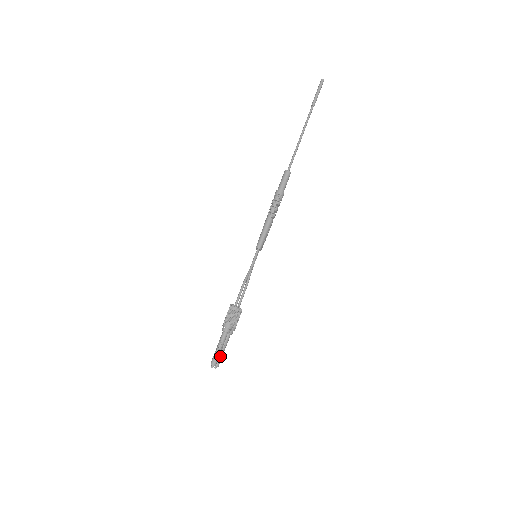
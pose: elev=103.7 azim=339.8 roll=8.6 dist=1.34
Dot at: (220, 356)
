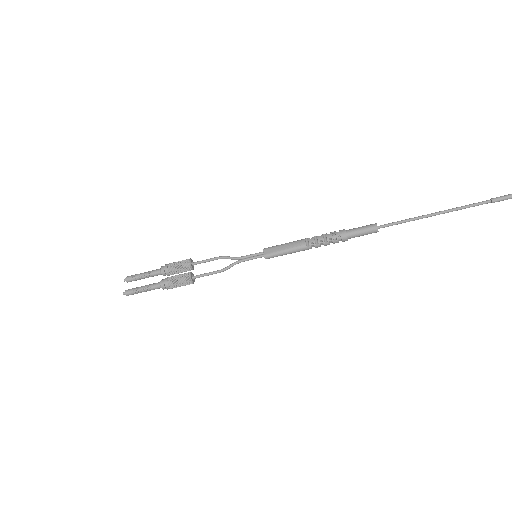
Dot at: occluded
